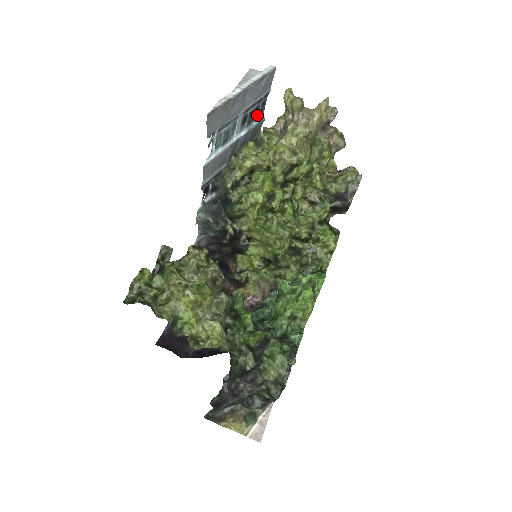
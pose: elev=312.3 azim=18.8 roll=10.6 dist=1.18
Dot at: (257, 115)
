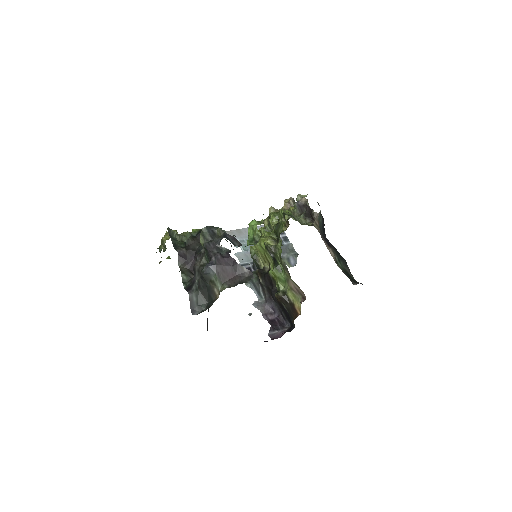
Dot at: (282, 242)
